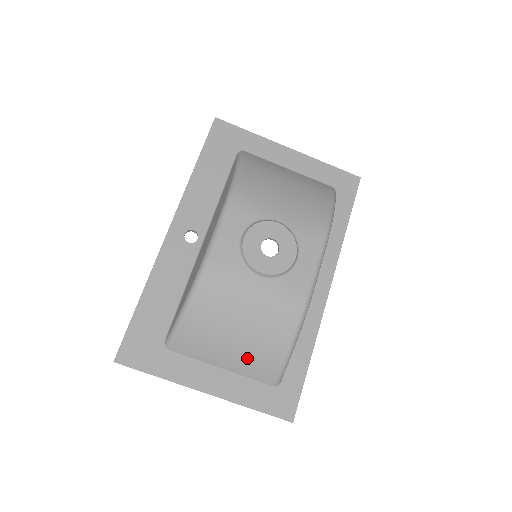
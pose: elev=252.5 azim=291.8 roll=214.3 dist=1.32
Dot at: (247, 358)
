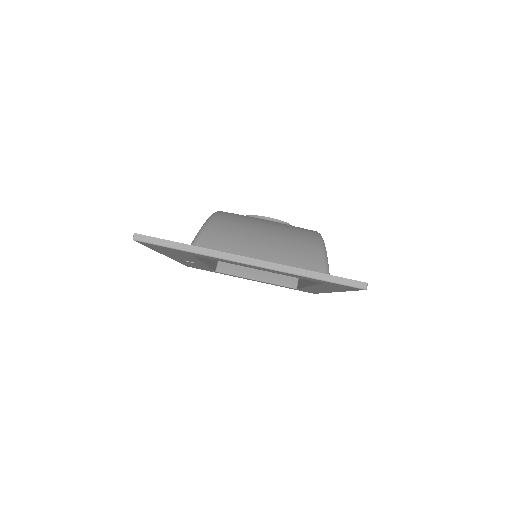
Dot at: (284, 250)
